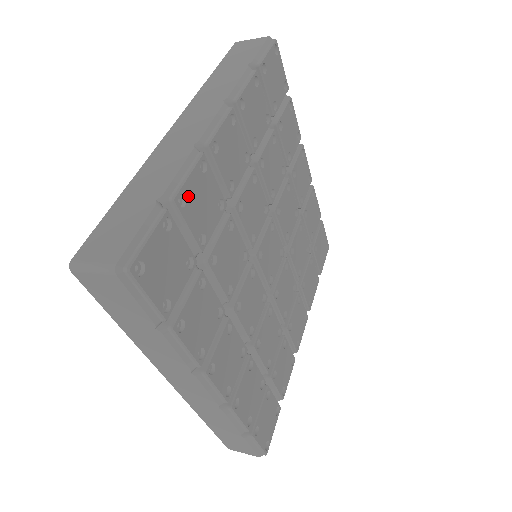
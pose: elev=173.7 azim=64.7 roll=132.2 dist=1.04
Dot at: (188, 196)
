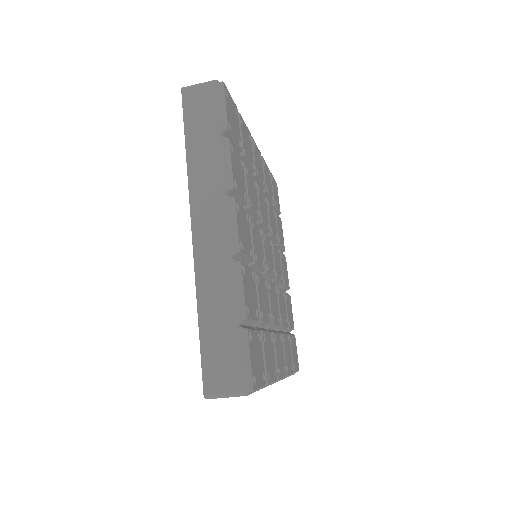
Dot at: (244, 126)
